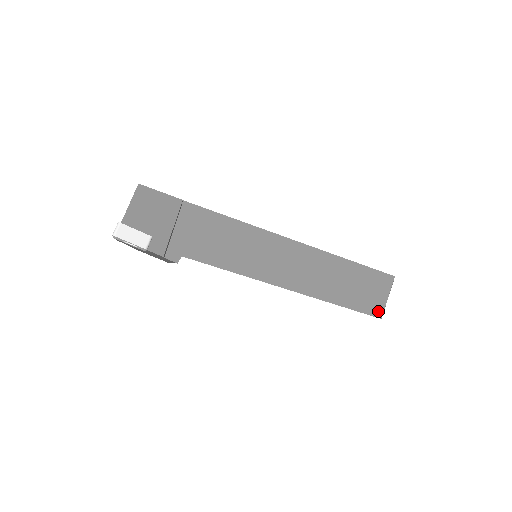
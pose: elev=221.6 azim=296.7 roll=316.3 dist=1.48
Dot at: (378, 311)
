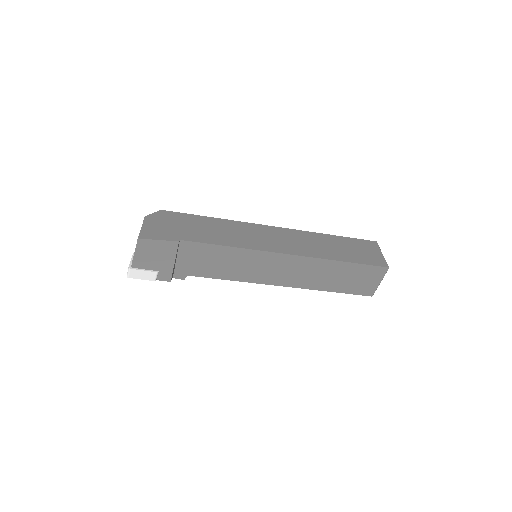
Dot at: (369, 292)
